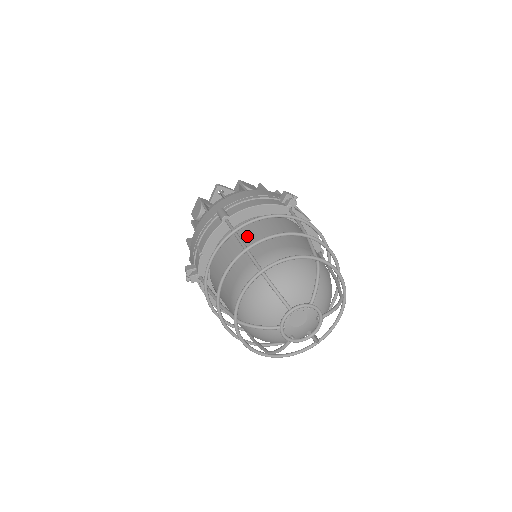
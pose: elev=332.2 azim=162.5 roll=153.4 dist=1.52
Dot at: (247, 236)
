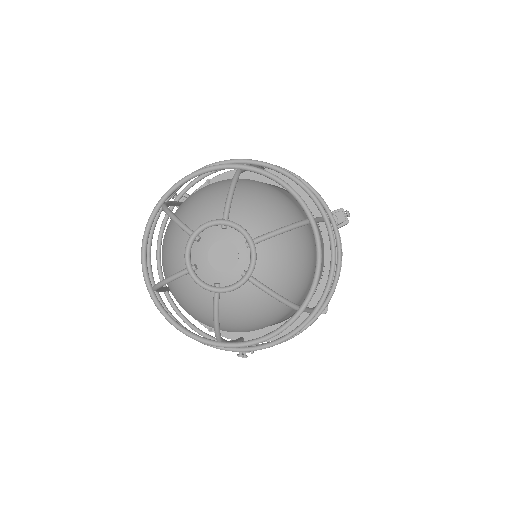
Dot at: occluded
